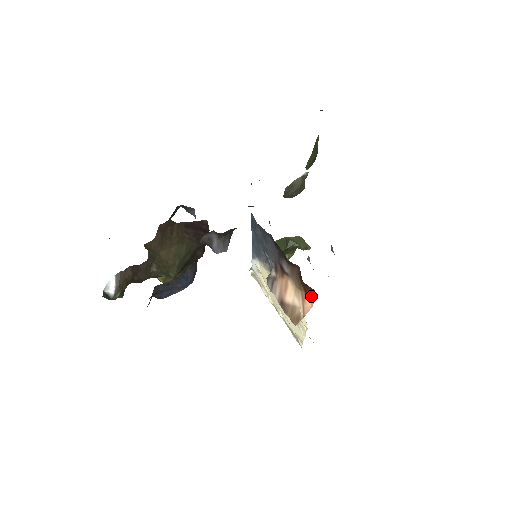
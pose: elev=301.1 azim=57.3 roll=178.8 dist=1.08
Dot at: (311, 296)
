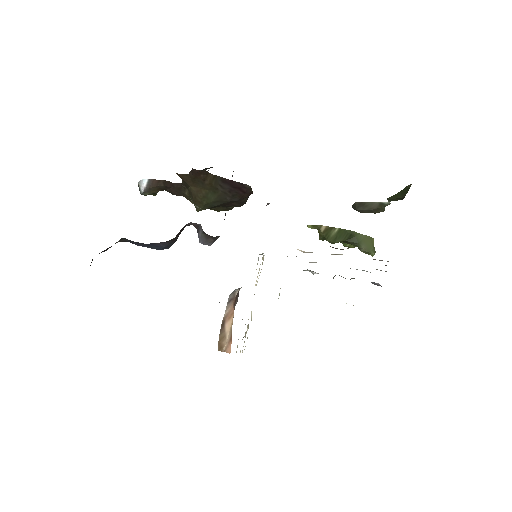
Dot at: occluded
